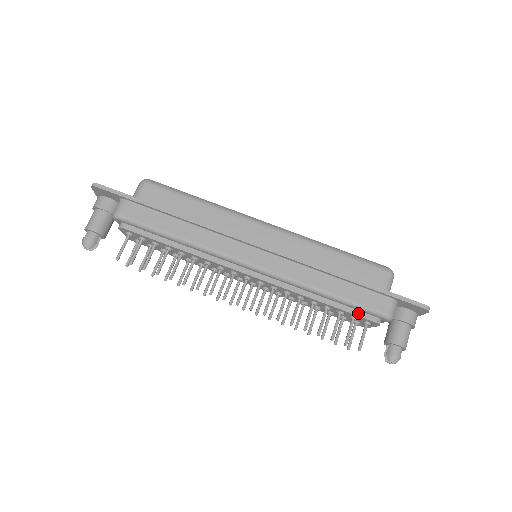
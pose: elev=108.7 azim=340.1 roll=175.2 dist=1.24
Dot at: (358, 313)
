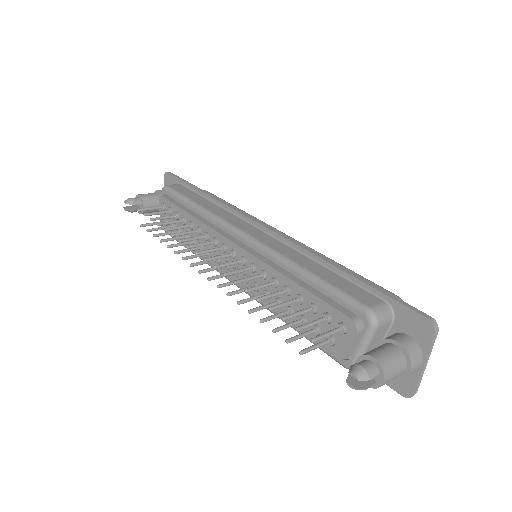
Dot at: (333, 304)
